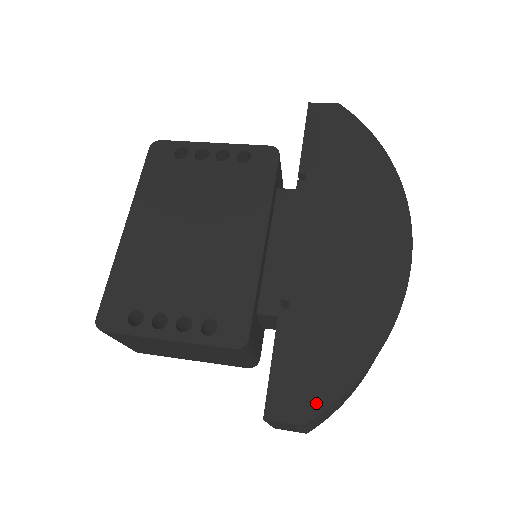
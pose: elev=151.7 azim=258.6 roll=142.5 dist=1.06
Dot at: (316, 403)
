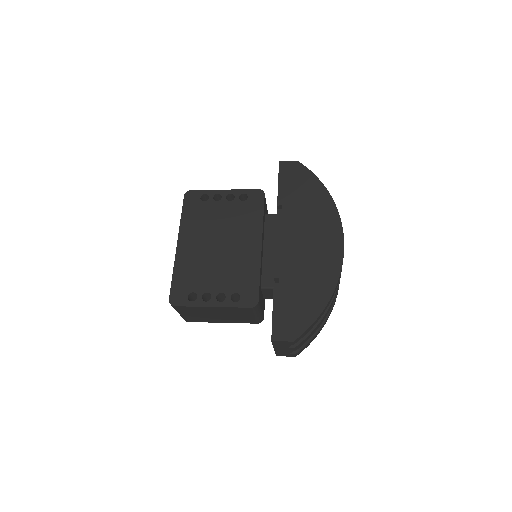
Dot at: (298, 329)
